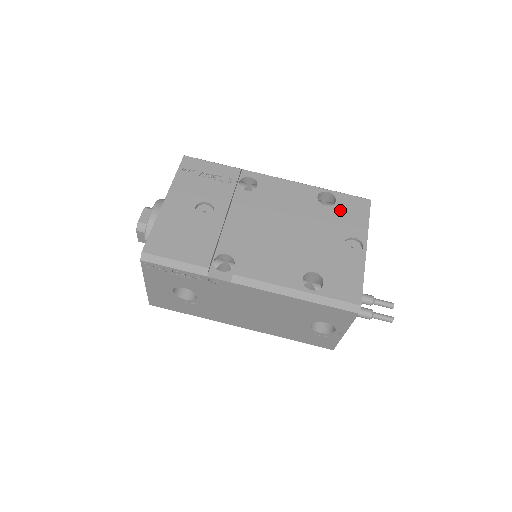
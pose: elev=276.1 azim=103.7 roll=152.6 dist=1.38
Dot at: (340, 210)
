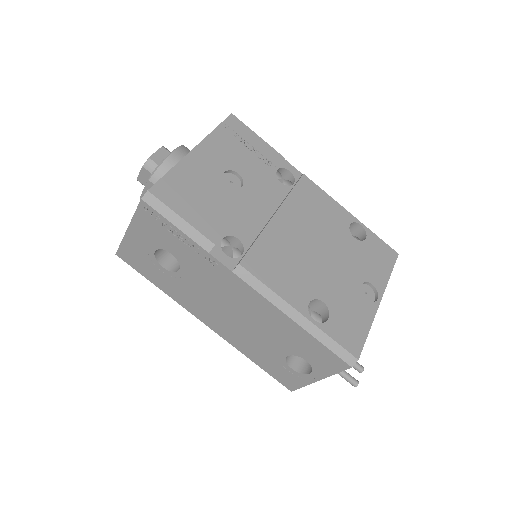
Dot at: (367, 249)
